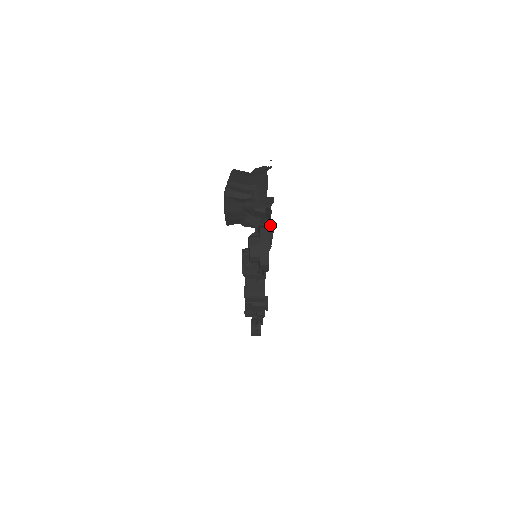
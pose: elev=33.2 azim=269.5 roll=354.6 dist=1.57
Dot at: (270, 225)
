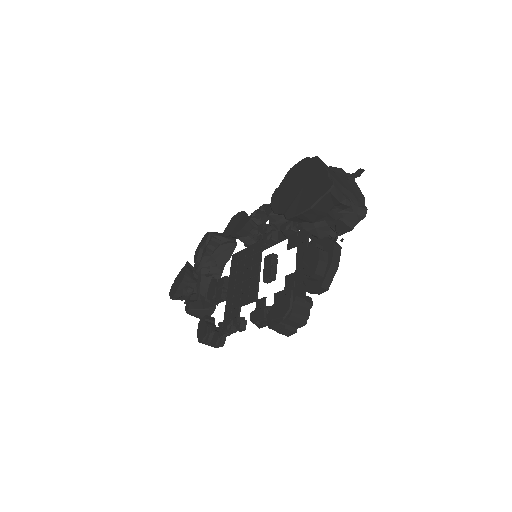
Dot at: occluded
